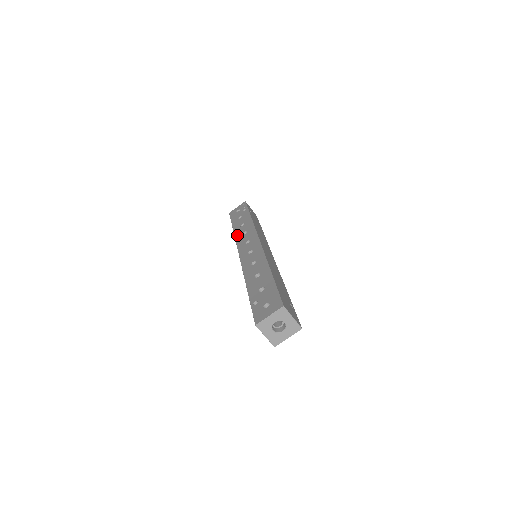
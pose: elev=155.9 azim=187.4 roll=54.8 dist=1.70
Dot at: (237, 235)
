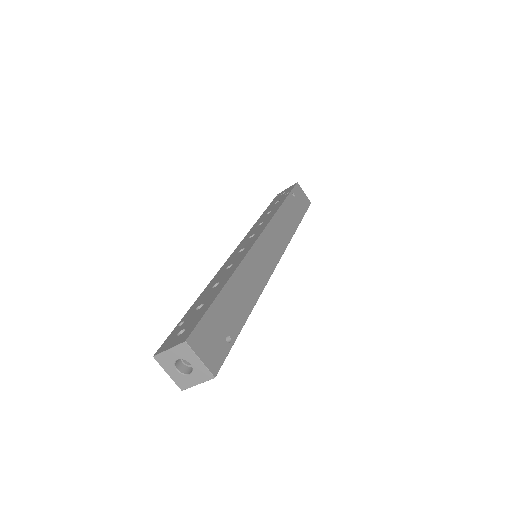
Dot at: (255, 224)
